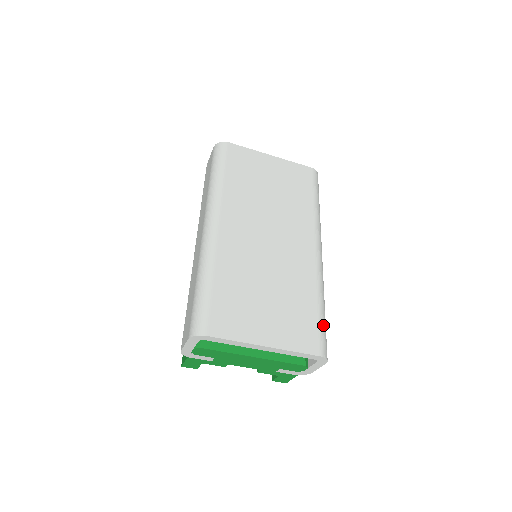
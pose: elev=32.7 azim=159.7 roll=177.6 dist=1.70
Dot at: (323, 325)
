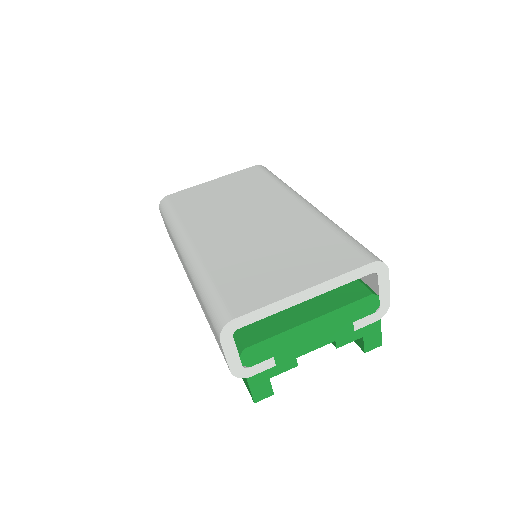
Dot at: (355, 242)
